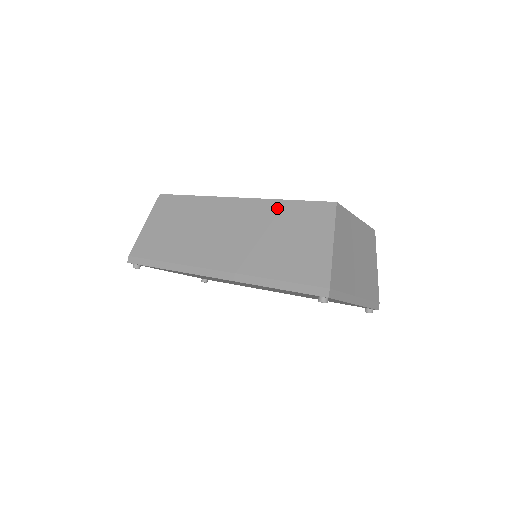
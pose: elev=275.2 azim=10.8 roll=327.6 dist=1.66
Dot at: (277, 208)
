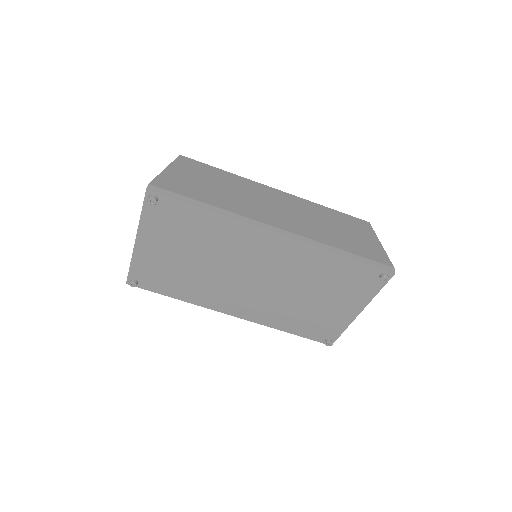
Dot at: (322, 209)
